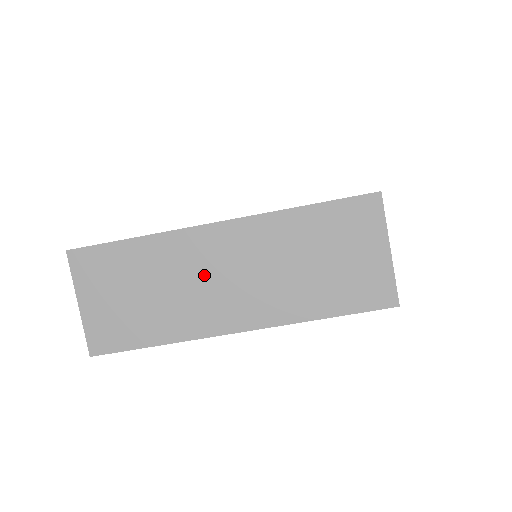
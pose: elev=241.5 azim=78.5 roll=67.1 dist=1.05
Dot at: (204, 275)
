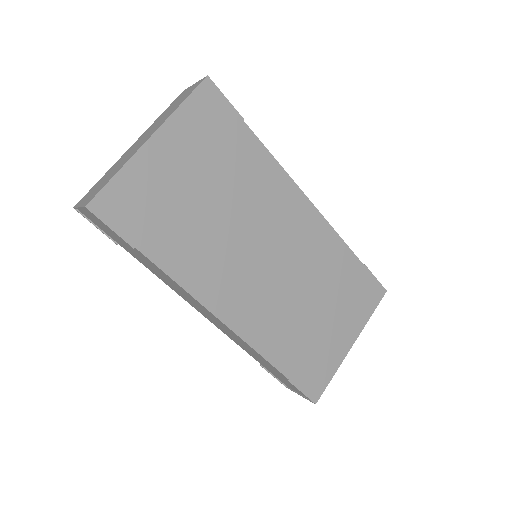
Dot at: (130, 152)
